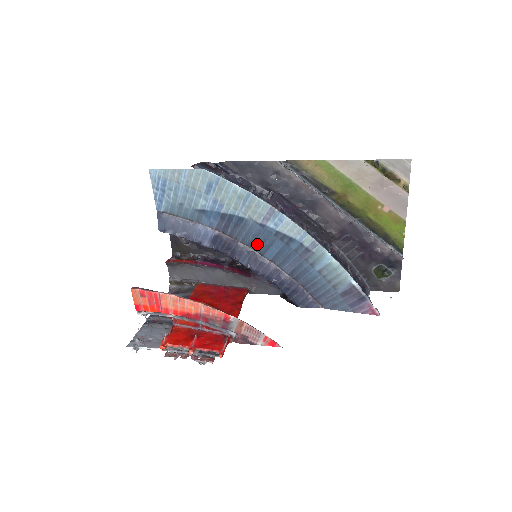
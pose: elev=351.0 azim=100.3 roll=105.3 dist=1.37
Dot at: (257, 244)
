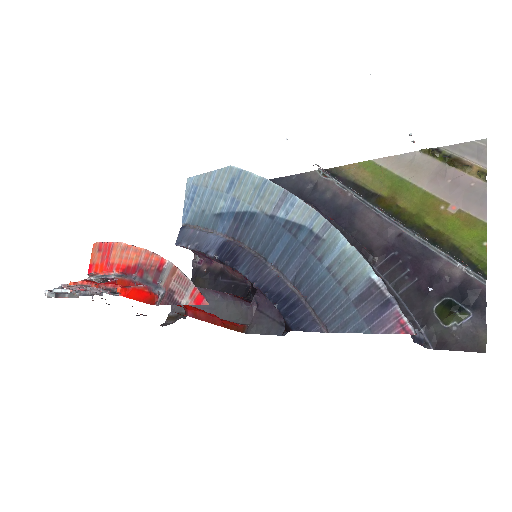
Dot at: (263, 245)
